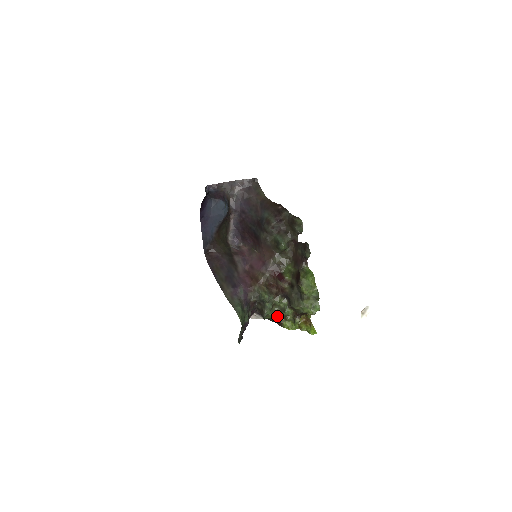
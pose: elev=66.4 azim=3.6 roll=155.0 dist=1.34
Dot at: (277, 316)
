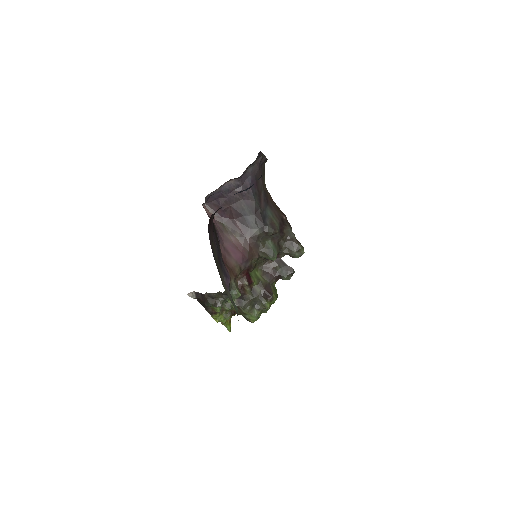
Dot at: (220, 308)
